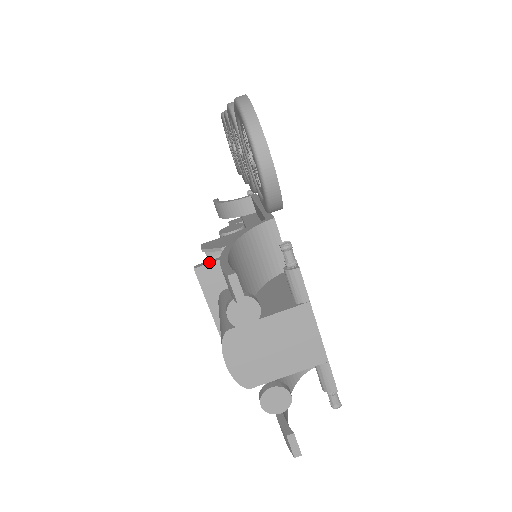
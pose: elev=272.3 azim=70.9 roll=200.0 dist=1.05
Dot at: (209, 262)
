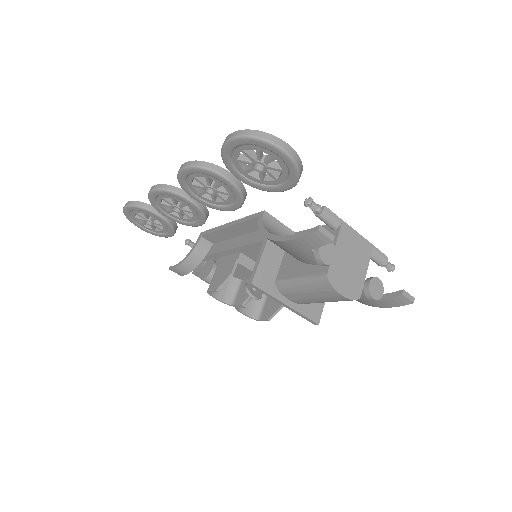
Dot at: (254, 272)
